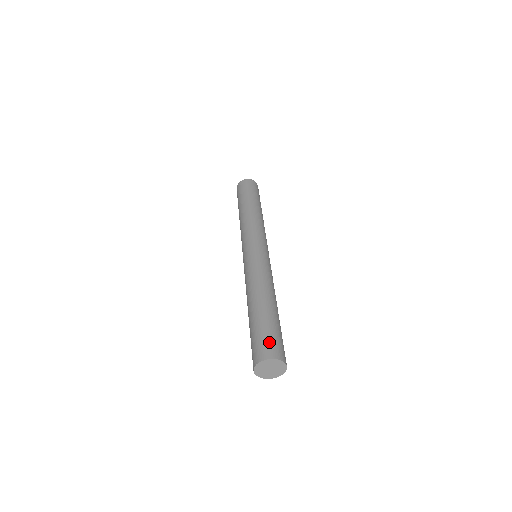
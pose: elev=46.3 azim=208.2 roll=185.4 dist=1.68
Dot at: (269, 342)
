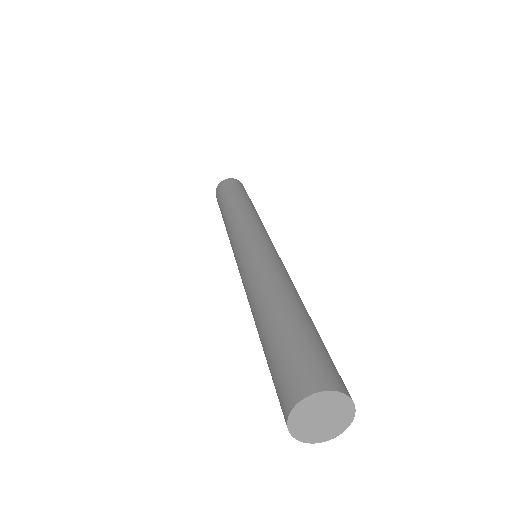
Dot at: (287, 372)
